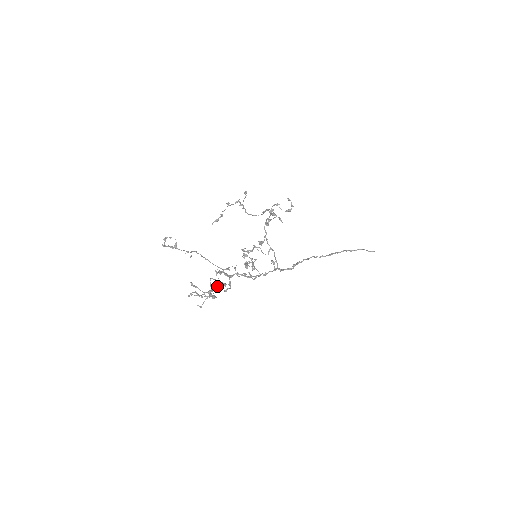
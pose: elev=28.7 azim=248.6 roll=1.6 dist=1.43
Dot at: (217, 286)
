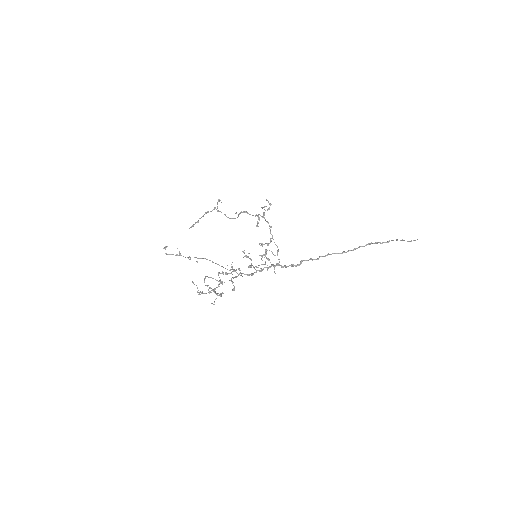
Dot at: (219, 284)
